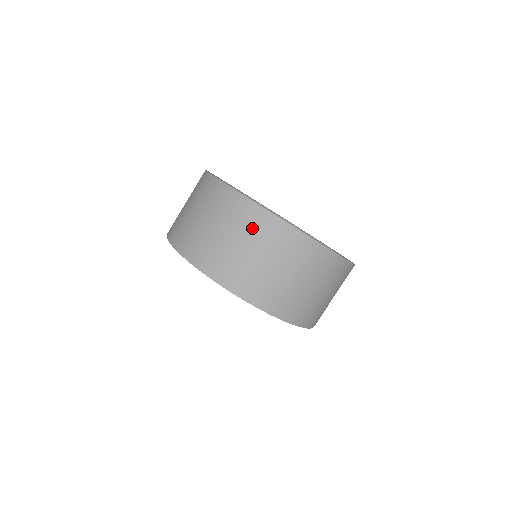
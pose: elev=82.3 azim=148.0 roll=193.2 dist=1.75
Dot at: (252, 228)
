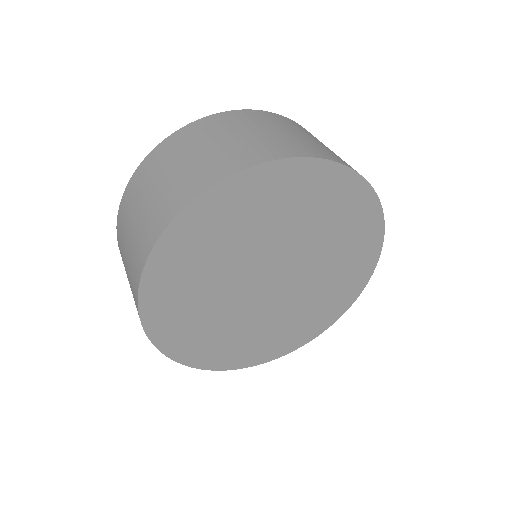
Dot at: (240, 122)
